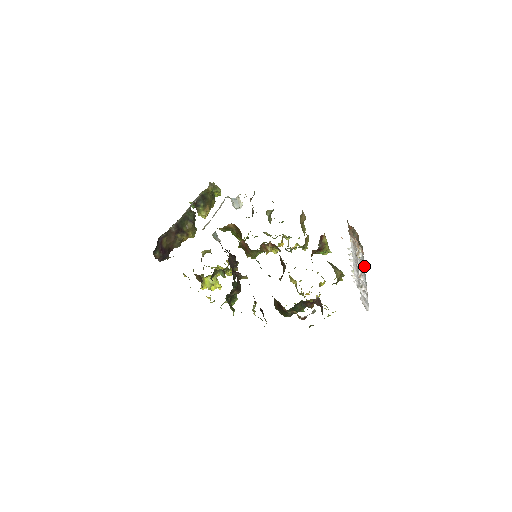
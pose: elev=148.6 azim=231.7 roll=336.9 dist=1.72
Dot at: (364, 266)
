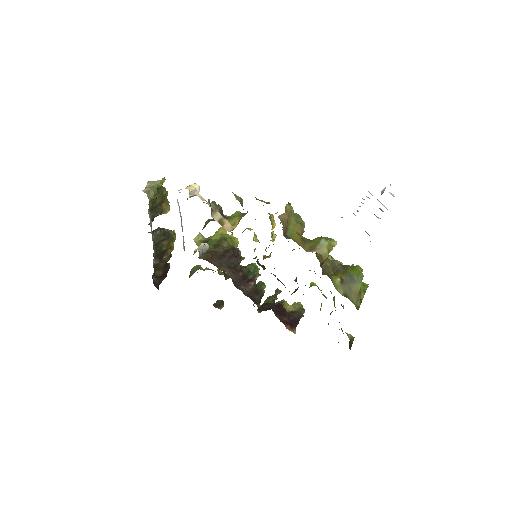
Dot at: occluded
